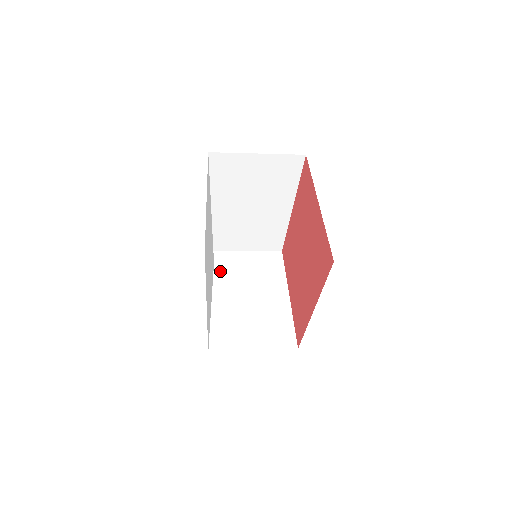
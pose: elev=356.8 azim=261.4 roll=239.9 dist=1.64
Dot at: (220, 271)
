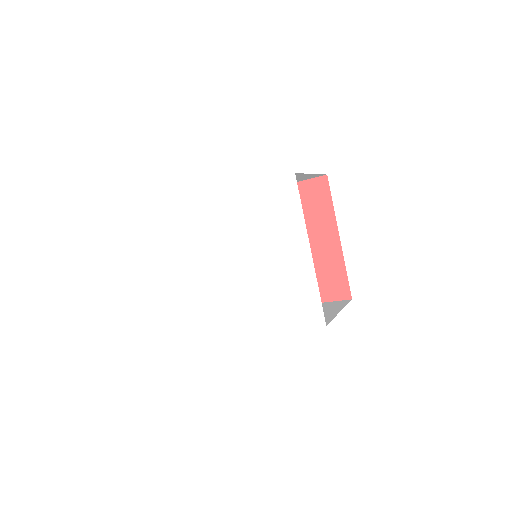
Dot at: occluded
